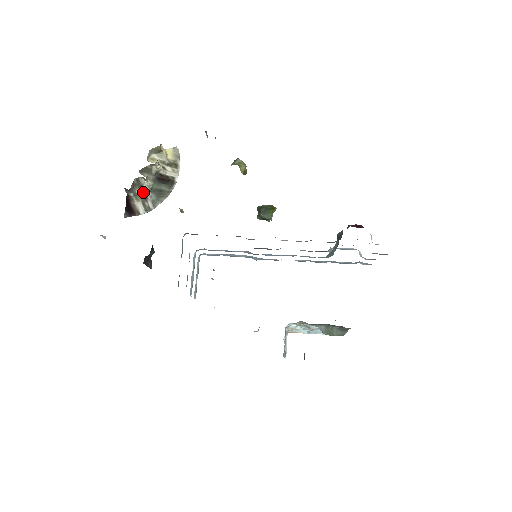
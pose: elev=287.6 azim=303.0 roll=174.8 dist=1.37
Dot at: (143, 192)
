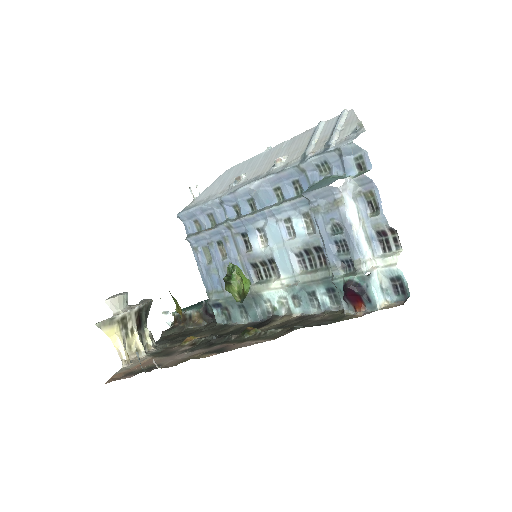
Dot at: occluded
